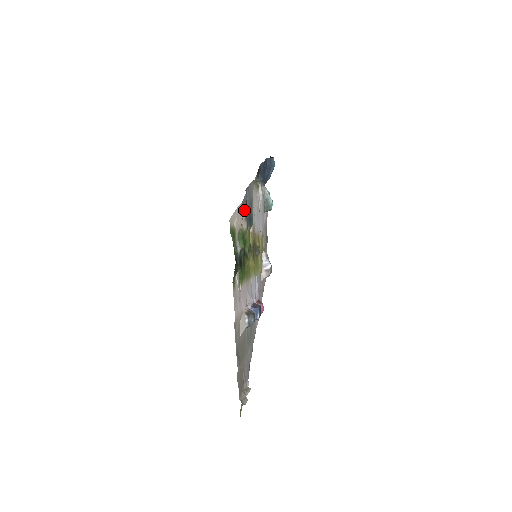
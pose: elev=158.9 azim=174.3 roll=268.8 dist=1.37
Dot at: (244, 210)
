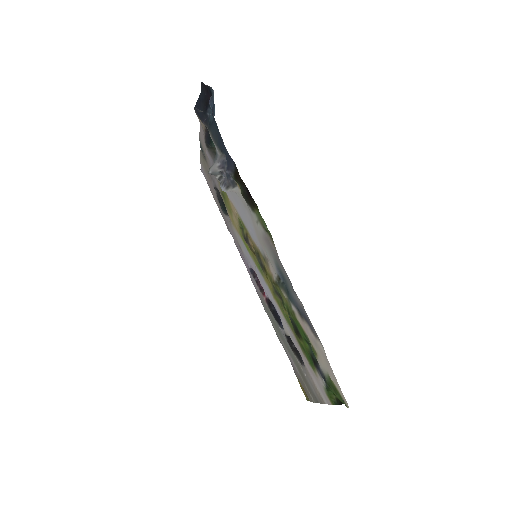
Dot at: (310, 327)
